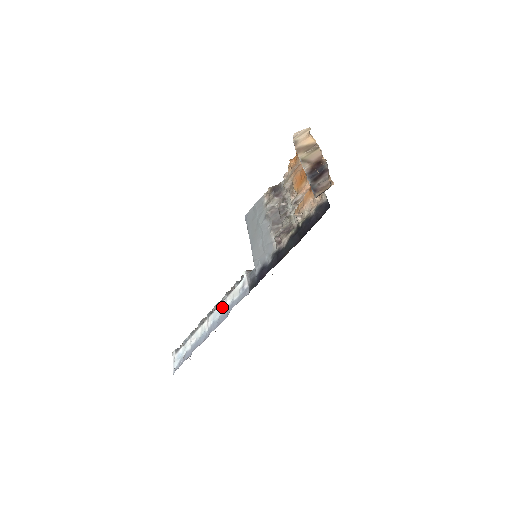
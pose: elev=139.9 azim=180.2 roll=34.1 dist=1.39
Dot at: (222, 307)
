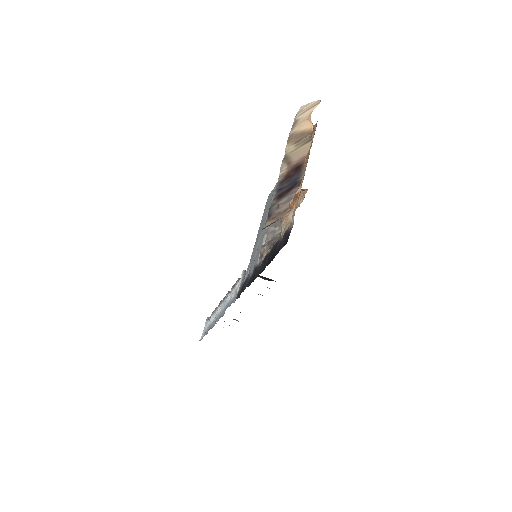
Dot at: (226, 300)
